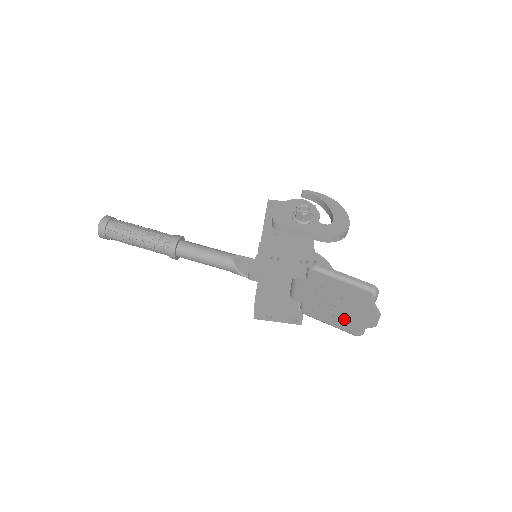
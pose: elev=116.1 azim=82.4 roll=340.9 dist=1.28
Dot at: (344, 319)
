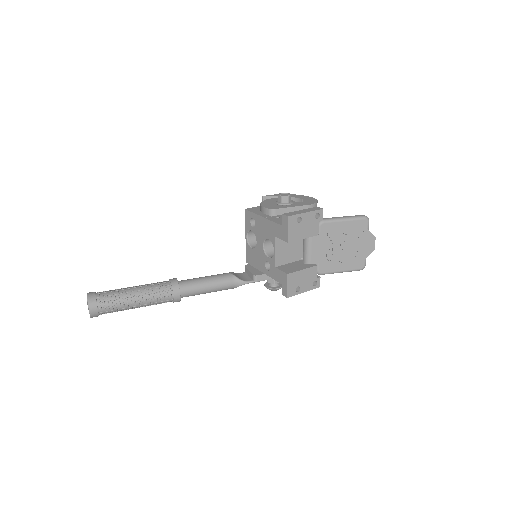
Dot at: (351, 258)
